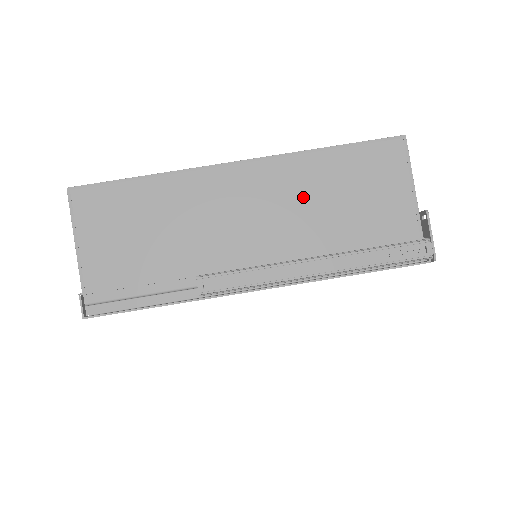
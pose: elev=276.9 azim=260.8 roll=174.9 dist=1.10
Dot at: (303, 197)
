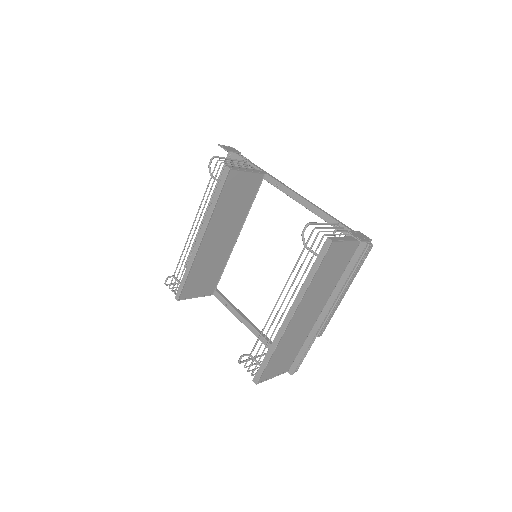
Dot at: (318, 290)
